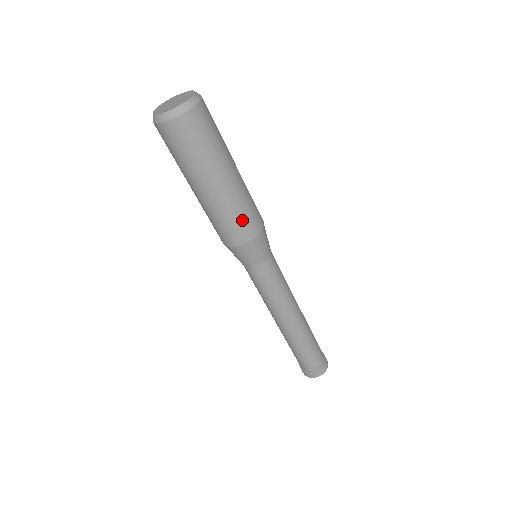
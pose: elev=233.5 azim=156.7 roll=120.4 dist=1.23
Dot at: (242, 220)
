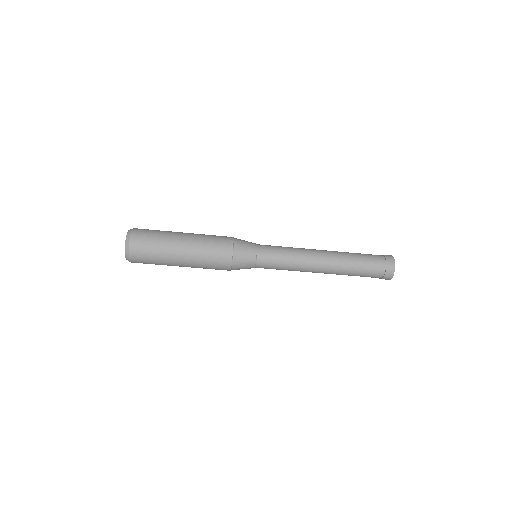
Dot at: occluded
